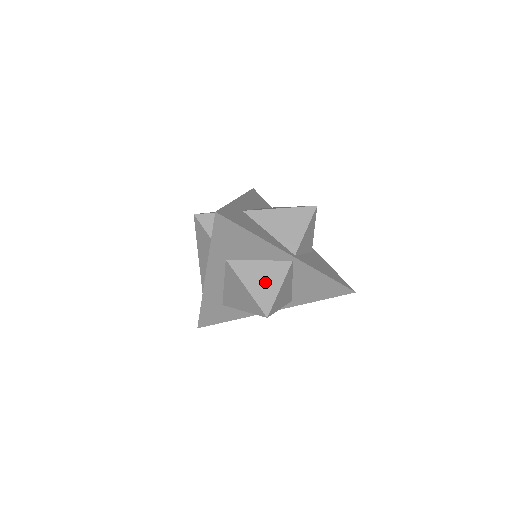
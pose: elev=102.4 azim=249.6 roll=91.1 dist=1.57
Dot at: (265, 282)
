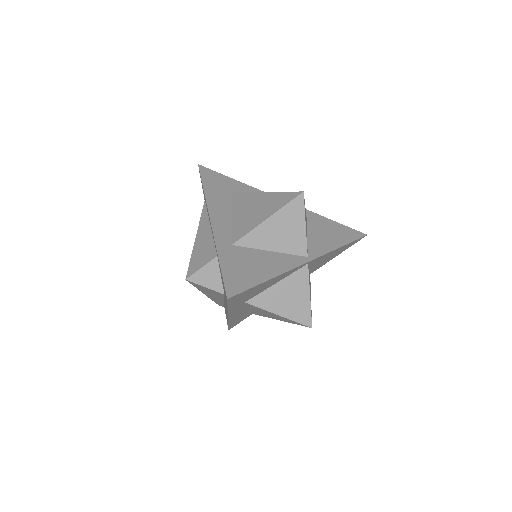
Dot at: (293, 299)
